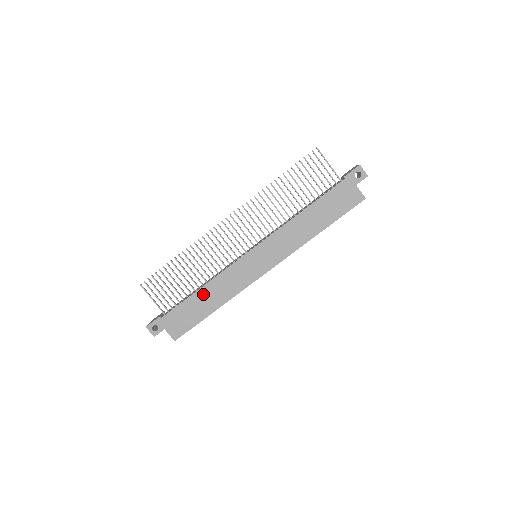
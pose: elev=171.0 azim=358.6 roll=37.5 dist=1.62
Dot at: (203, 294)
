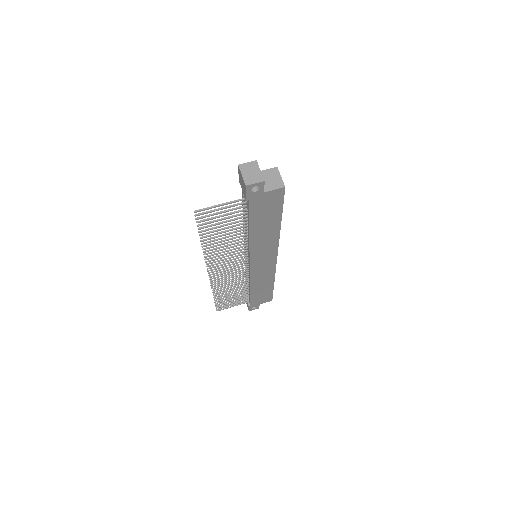
Dot at: (256, 289)
